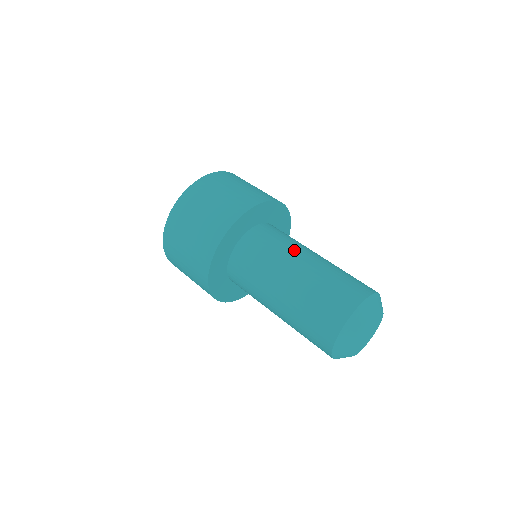
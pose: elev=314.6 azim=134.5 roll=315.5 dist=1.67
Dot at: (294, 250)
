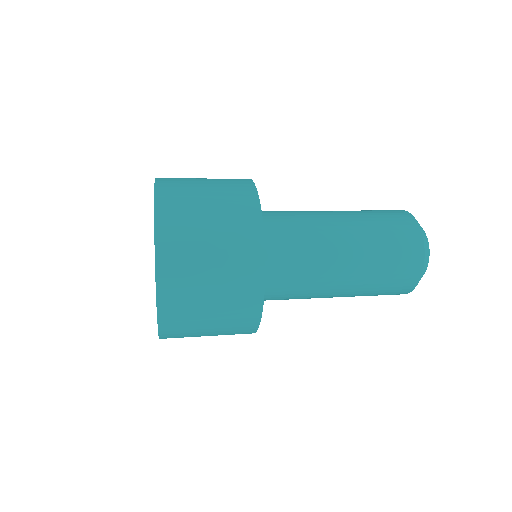
Dot at: occluded
